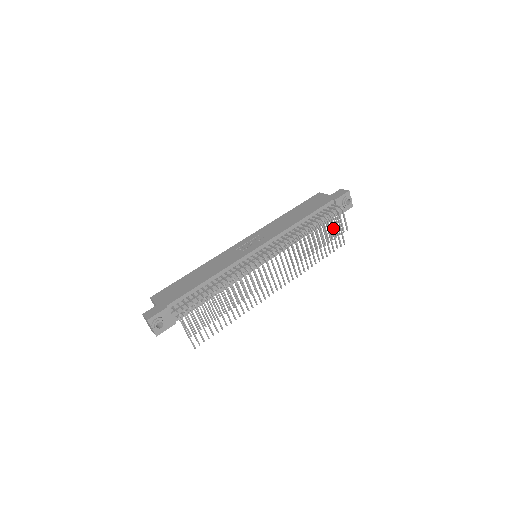
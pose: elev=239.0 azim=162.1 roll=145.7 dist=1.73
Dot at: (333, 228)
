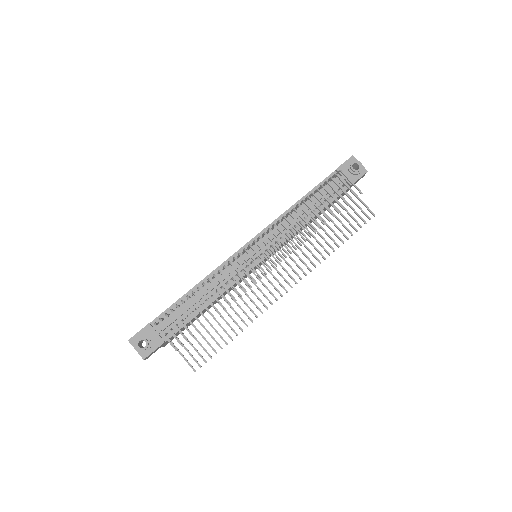
Dot at: (338, 195)
